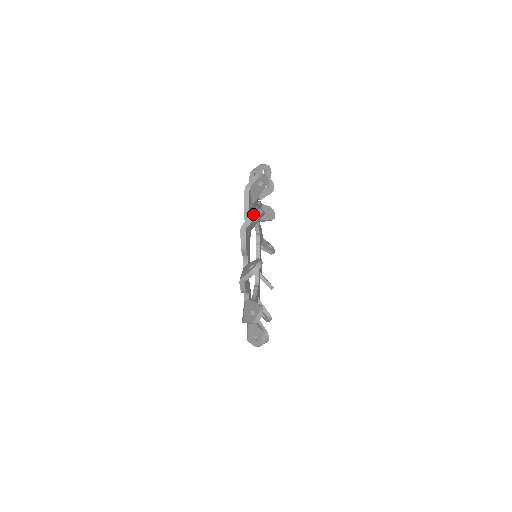
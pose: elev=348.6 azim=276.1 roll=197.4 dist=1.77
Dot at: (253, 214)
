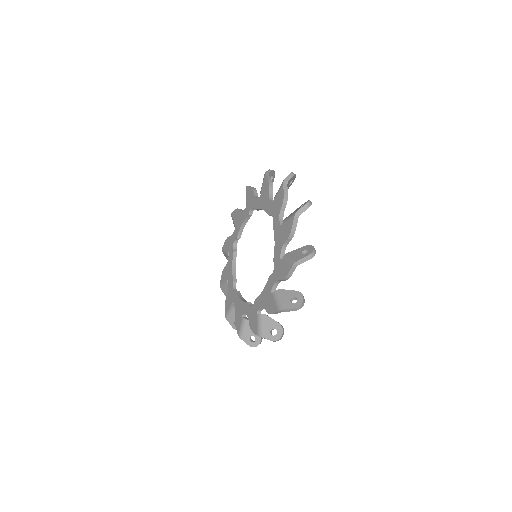
Dot at: (308, 203)
